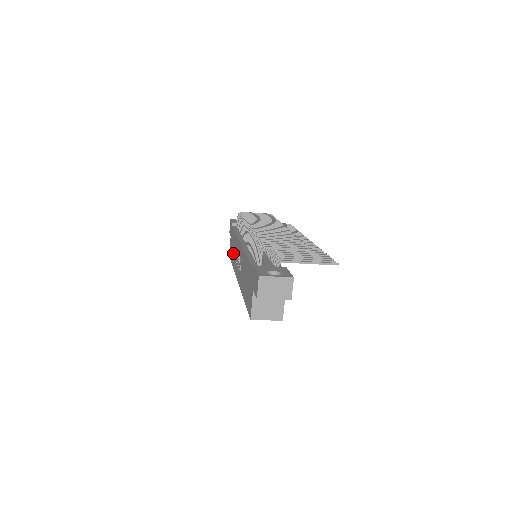
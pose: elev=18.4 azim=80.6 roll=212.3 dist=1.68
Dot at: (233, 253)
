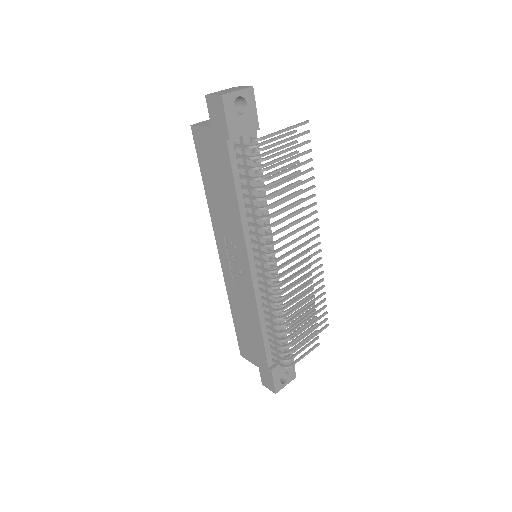
Dot at: (216, 193)
